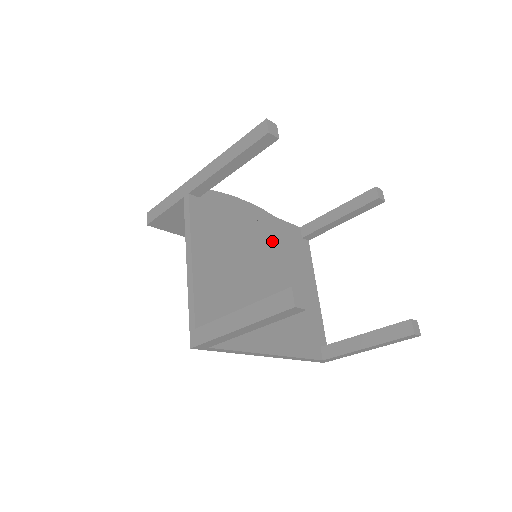
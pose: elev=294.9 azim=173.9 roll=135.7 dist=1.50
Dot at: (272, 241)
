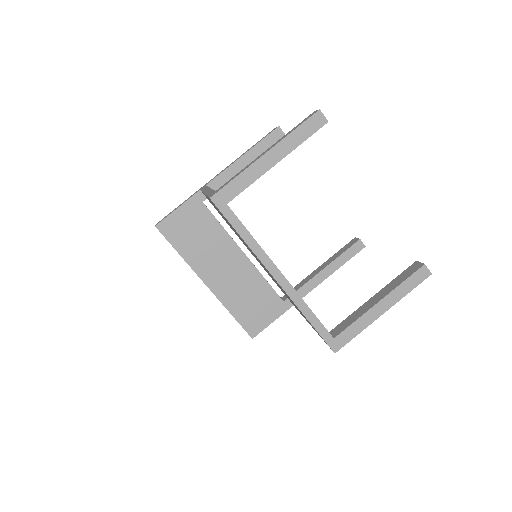
Dot at: occluded
